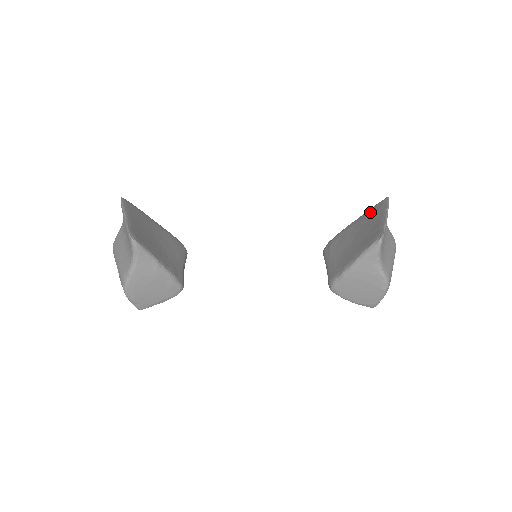
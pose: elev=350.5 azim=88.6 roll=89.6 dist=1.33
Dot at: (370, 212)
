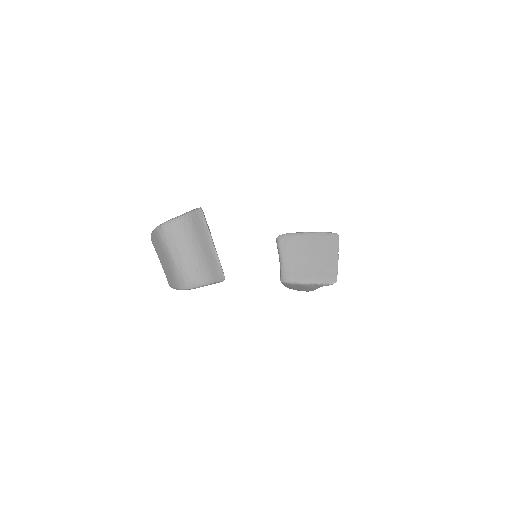
Dot at: (324, 239)
